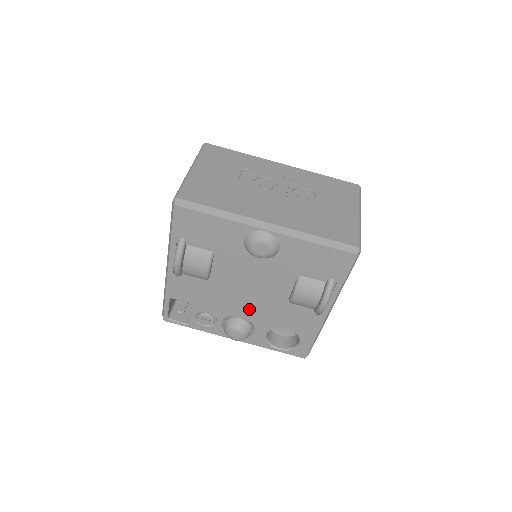
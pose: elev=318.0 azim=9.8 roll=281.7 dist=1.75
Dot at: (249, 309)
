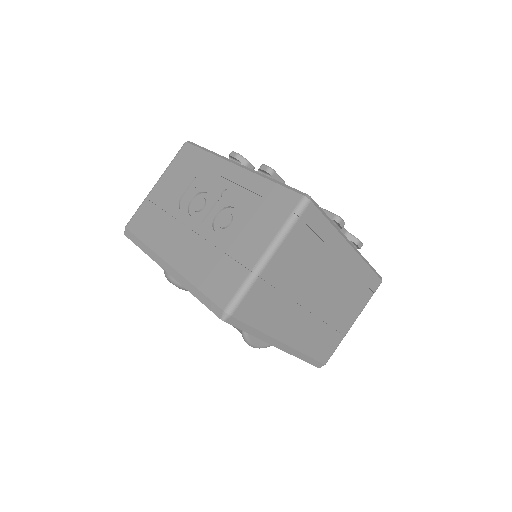
Dot at: occluded
